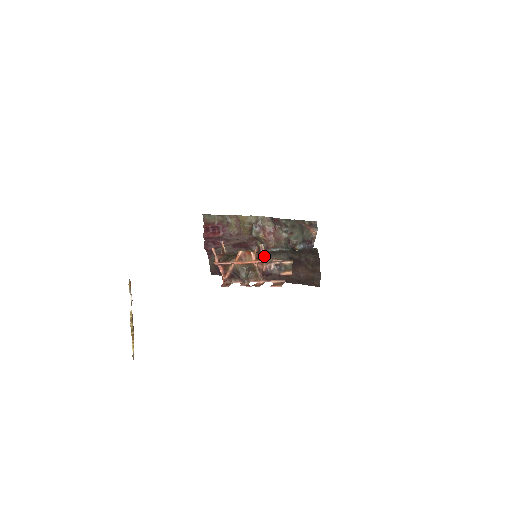
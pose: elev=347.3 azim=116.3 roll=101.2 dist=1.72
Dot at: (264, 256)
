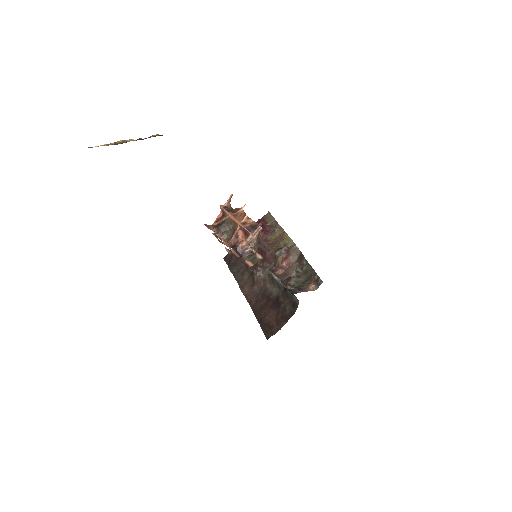
Dot at: (253, 237)
